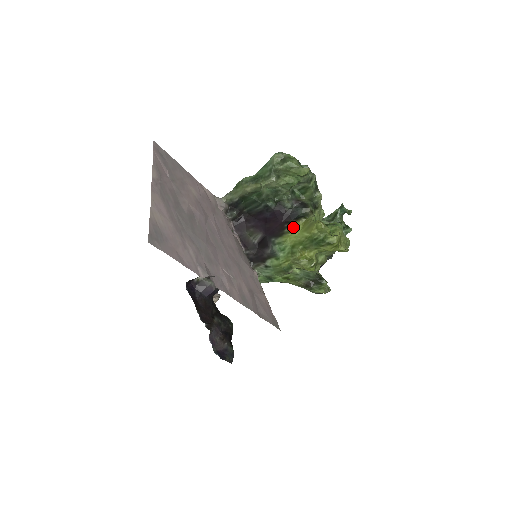
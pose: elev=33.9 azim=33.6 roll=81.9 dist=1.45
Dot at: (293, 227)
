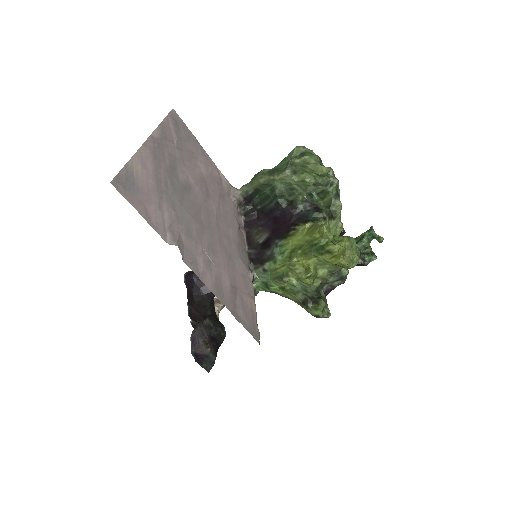
Dot at: (298, 230)
